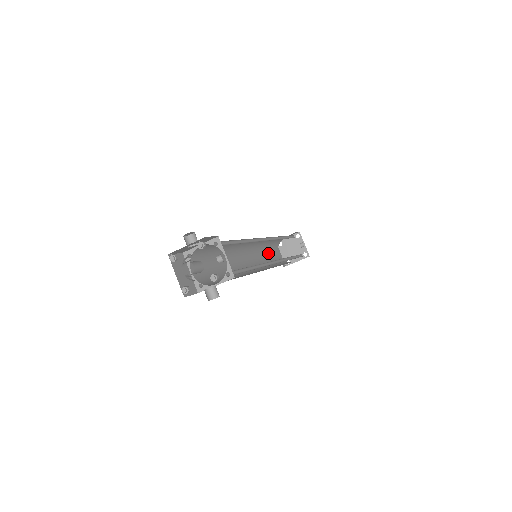
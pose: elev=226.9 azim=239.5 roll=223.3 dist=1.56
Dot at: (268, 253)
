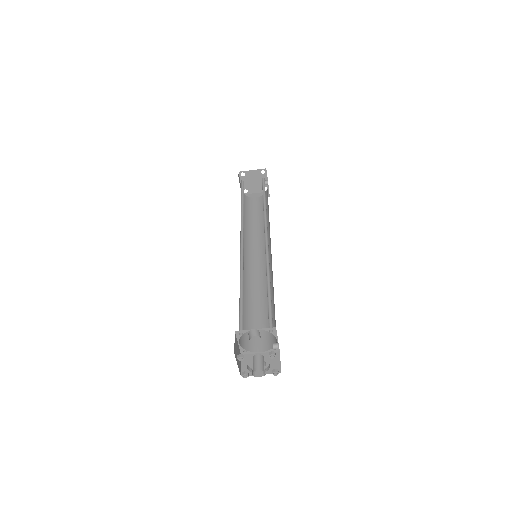
Dot at: occluded
